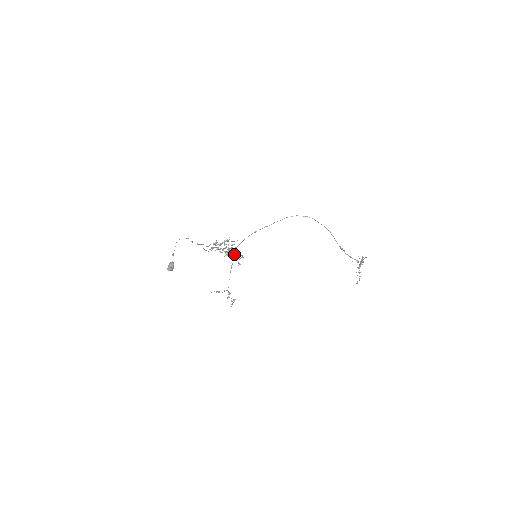
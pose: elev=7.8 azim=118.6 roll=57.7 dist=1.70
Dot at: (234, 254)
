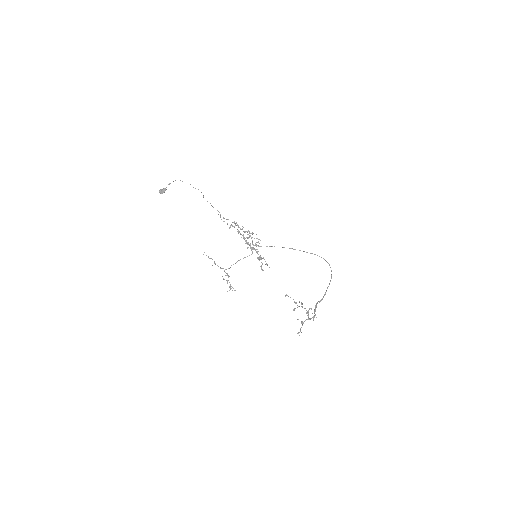
Dot at: (258, 254)
